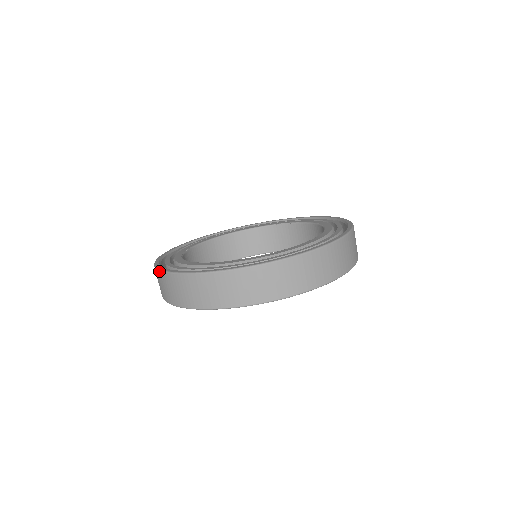
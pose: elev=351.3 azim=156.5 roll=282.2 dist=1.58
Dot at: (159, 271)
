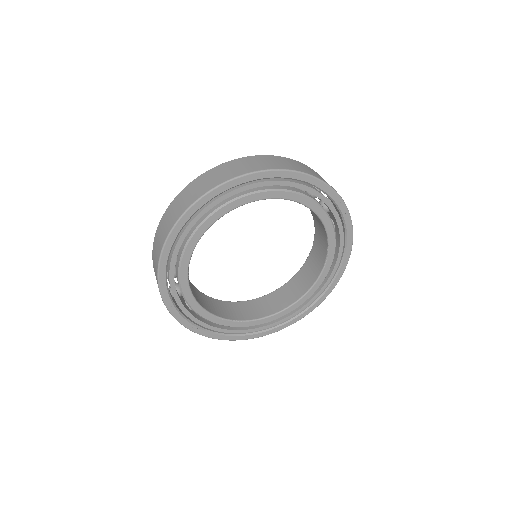
Dot at: occluded
